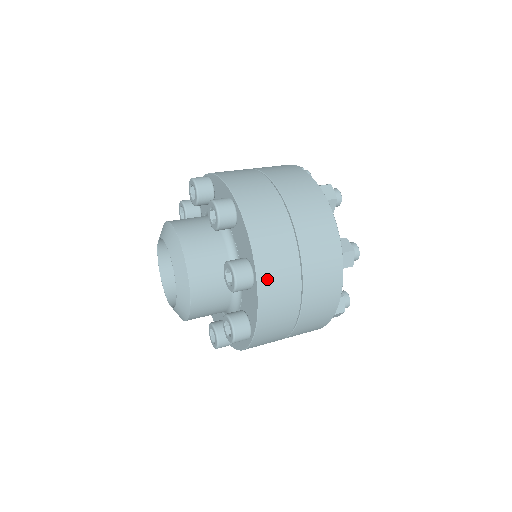
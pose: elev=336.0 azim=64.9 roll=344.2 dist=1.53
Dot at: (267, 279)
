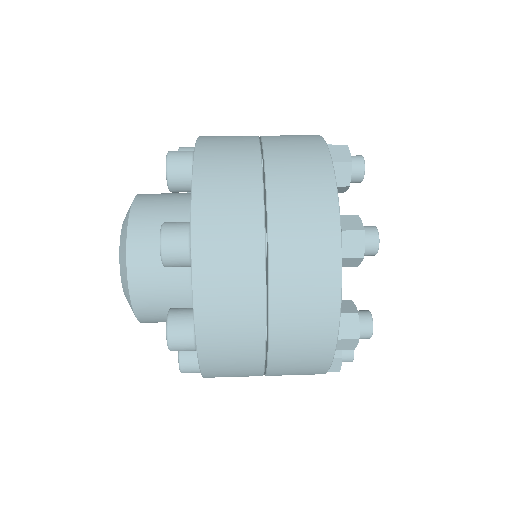
Dot at: (212, 353)
